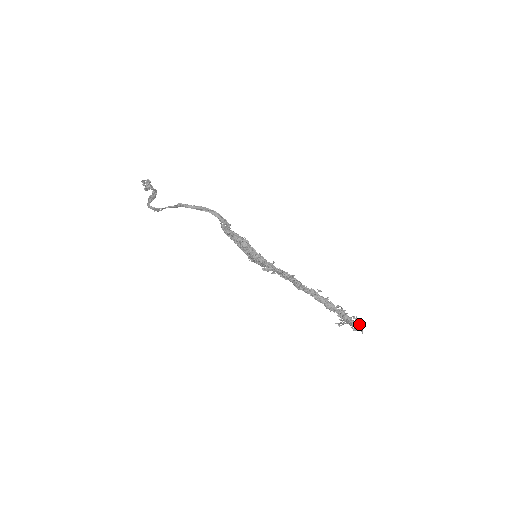
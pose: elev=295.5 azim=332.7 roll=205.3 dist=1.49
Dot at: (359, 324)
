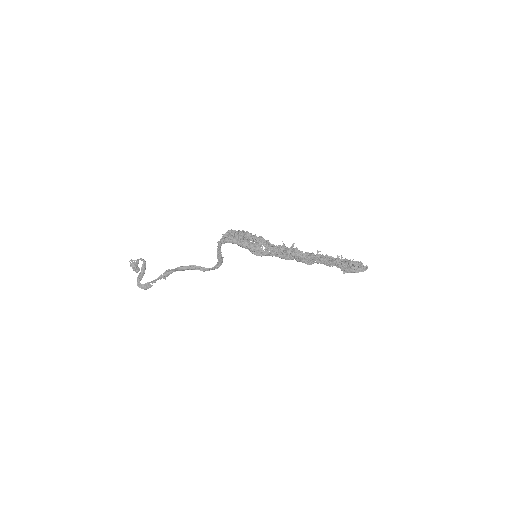
Dot at: (361, 264)
